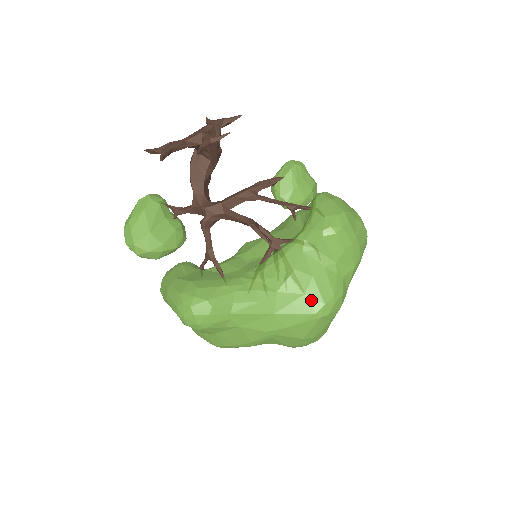
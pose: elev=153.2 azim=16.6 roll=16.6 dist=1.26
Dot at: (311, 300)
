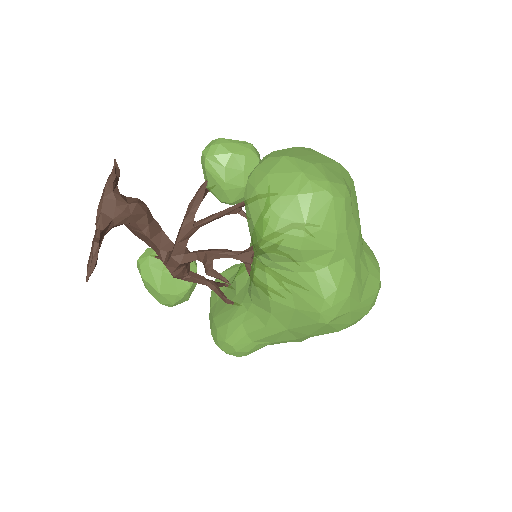
Dot at: (305, 312)
